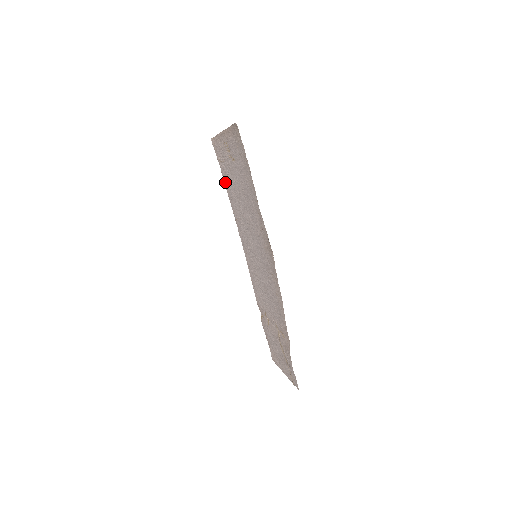
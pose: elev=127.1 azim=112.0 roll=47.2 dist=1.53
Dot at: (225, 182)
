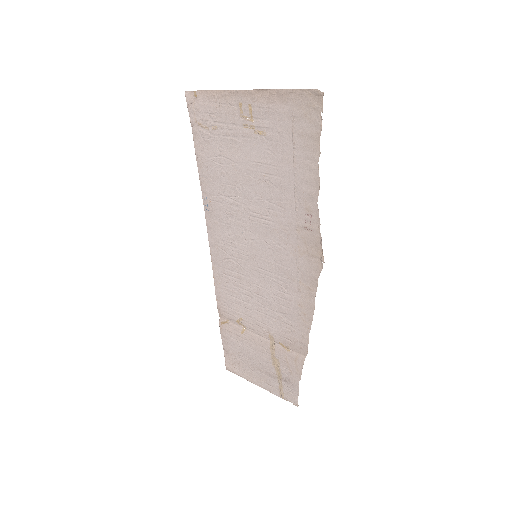
Dot at: (200, 154)
